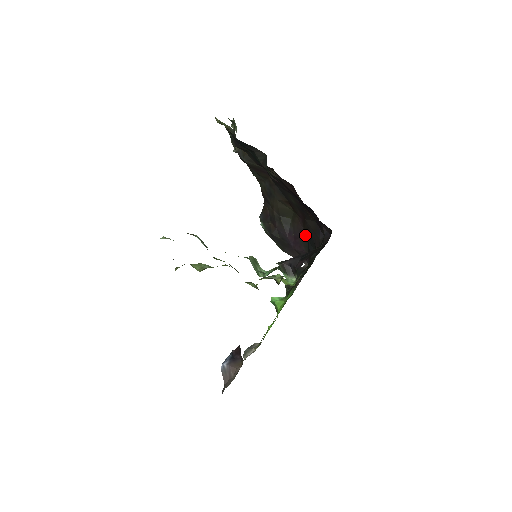
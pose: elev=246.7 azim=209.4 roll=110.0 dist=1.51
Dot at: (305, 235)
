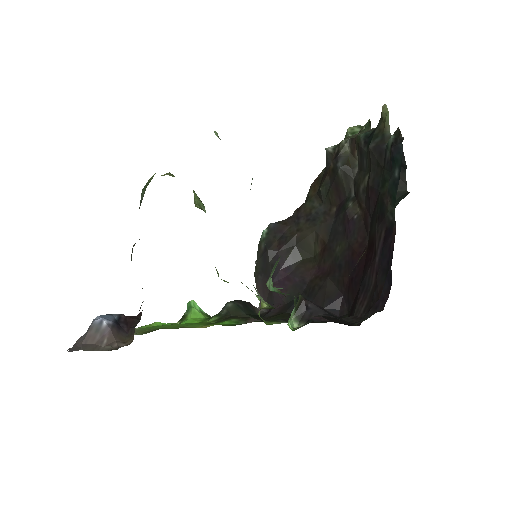
Dot at: (304, 287)
